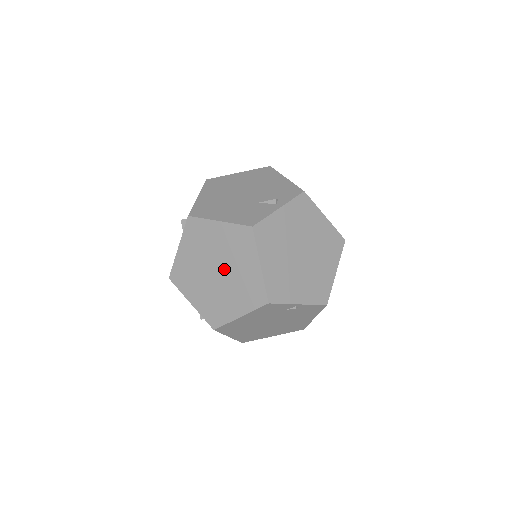
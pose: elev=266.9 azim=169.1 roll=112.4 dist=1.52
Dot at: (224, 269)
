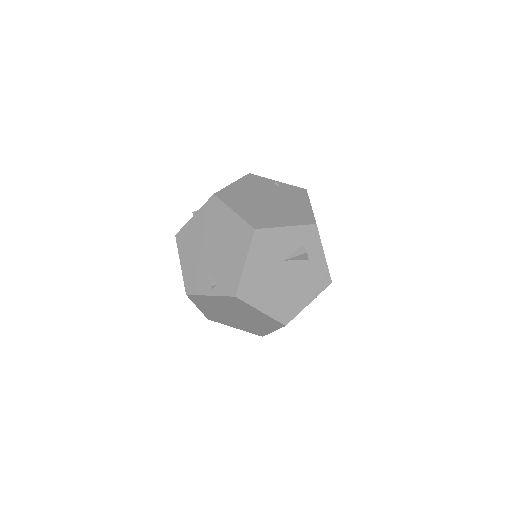
Dot at: occluded
